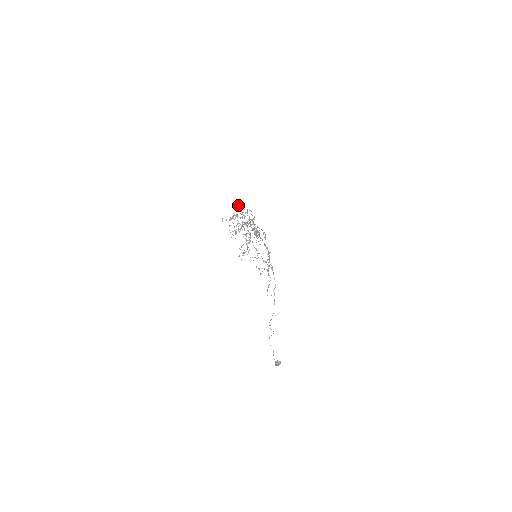
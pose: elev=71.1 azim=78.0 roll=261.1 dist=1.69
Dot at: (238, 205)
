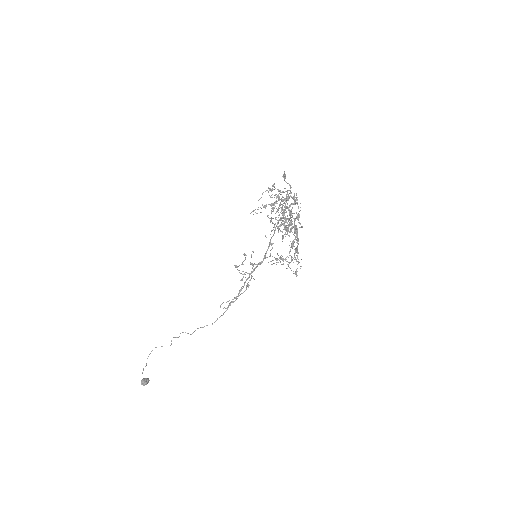
Dot at: (283, 177)
